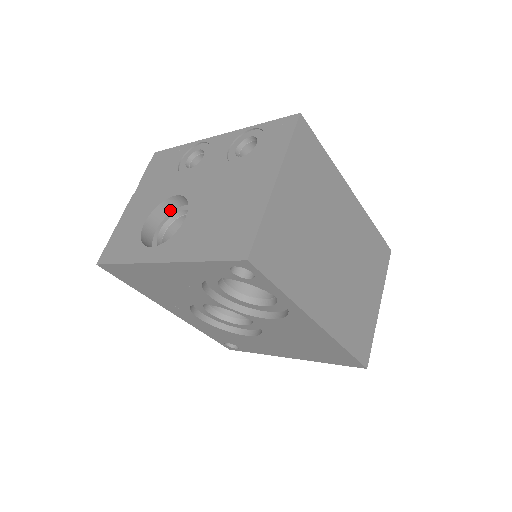
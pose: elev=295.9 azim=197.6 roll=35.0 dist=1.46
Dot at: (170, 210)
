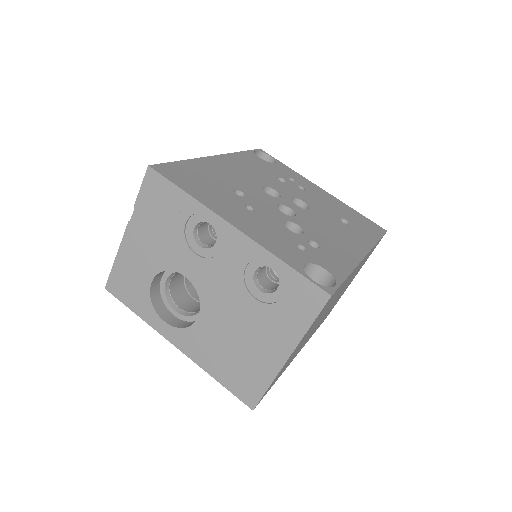
Dot at: occluded
